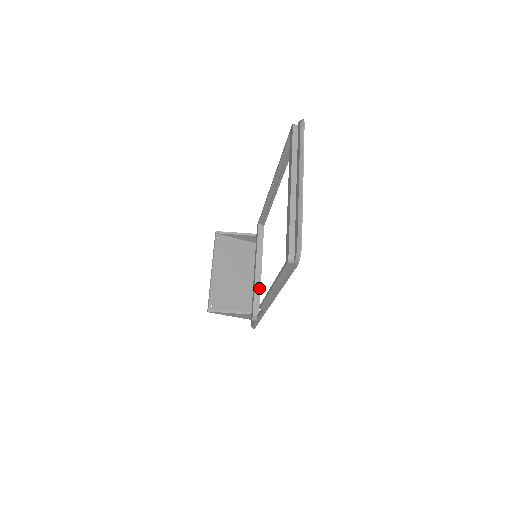
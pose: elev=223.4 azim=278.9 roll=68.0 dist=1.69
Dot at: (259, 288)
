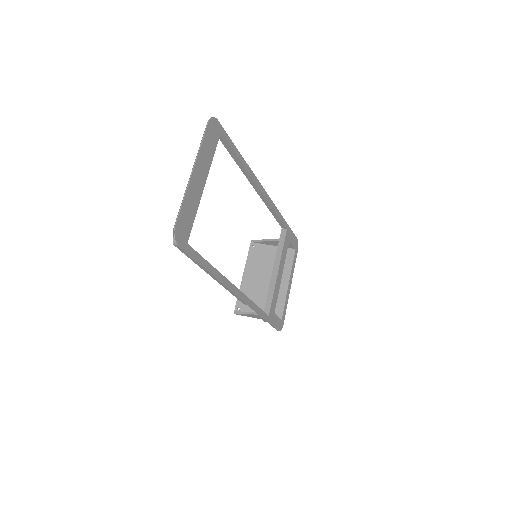
Dot at: (273, 289)
